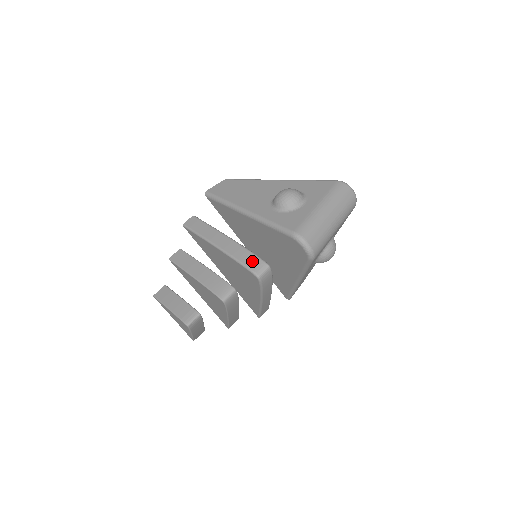
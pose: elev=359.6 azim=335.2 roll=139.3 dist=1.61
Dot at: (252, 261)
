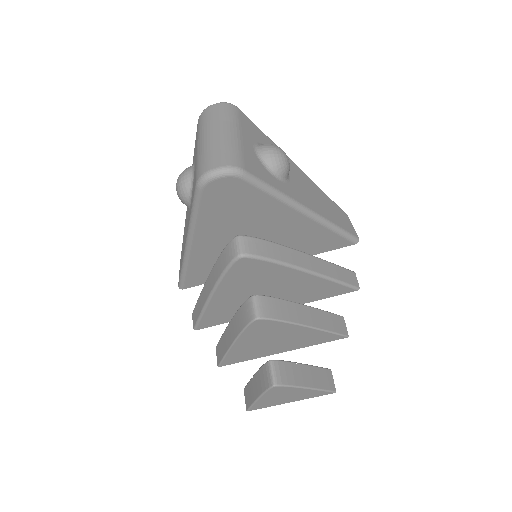
Dot at: (225, 257)
